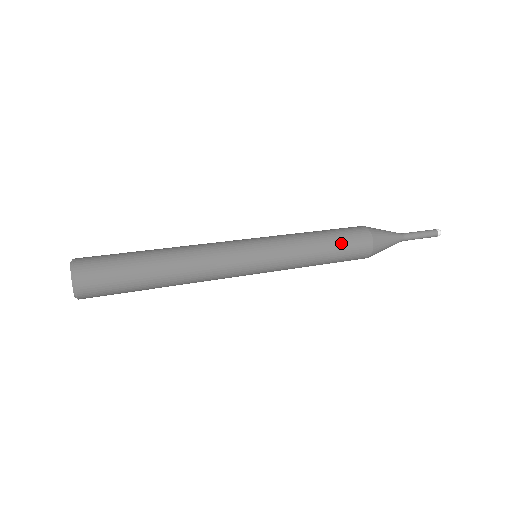
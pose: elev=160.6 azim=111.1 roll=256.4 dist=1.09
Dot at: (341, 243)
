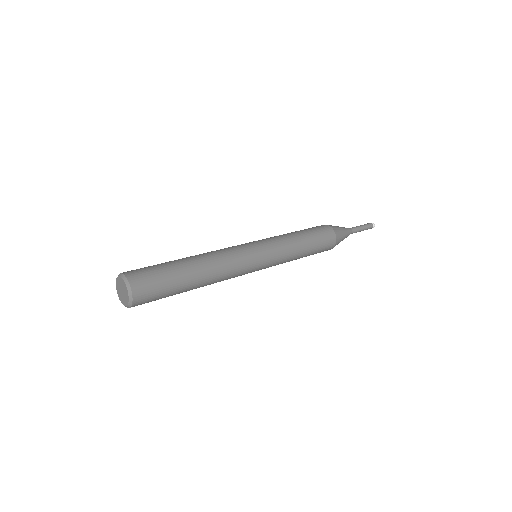
Dot at: (316, 242)
